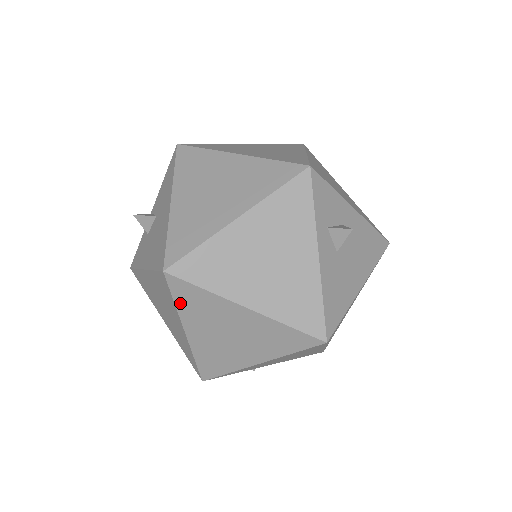
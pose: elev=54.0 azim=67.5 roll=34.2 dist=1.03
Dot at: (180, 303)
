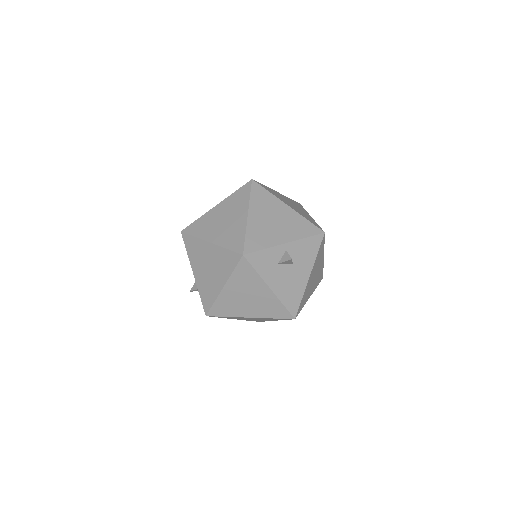
Dot at: (196, 234)
